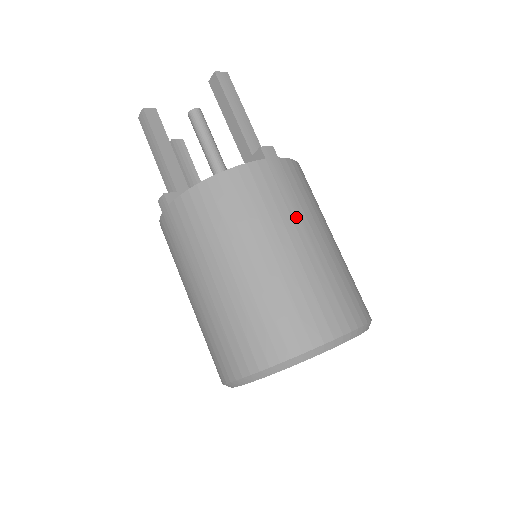
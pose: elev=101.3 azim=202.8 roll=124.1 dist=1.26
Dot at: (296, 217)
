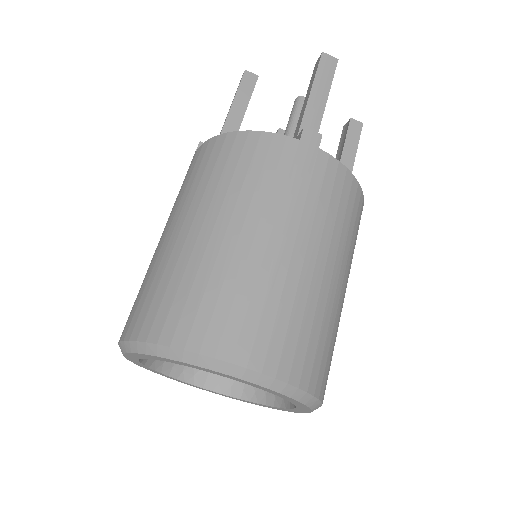
Dot at: (286, 210)
